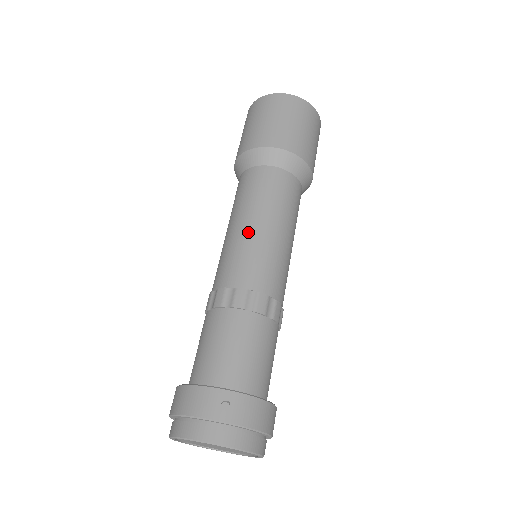
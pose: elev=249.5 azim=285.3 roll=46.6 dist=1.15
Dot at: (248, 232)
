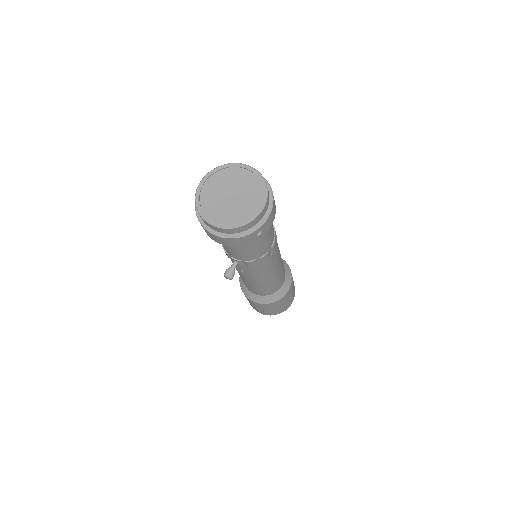
Dot at: occluded
